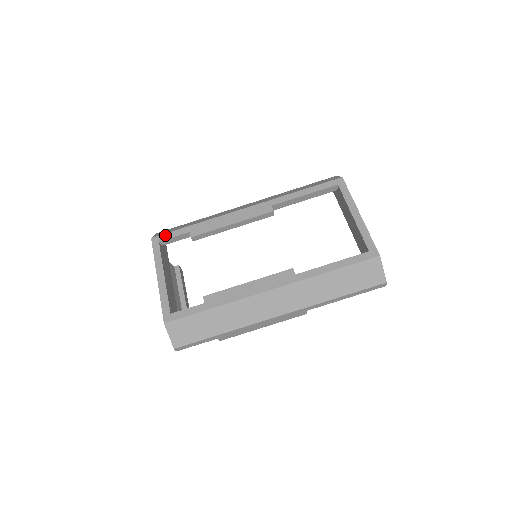
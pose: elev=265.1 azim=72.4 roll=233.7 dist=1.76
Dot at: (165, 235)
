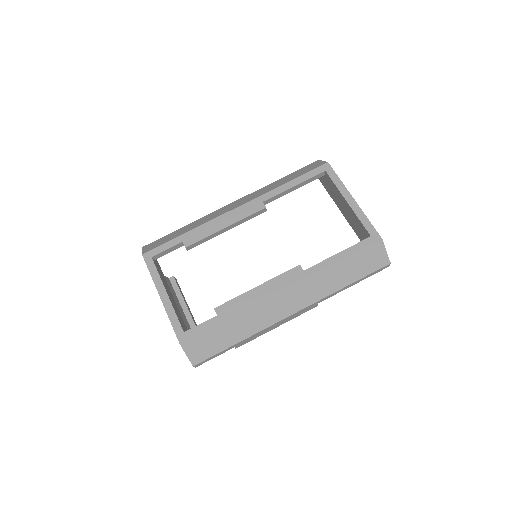
Dot at: (157, 249)
